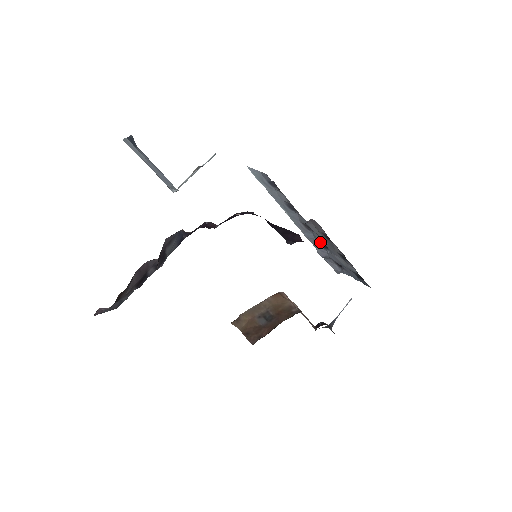
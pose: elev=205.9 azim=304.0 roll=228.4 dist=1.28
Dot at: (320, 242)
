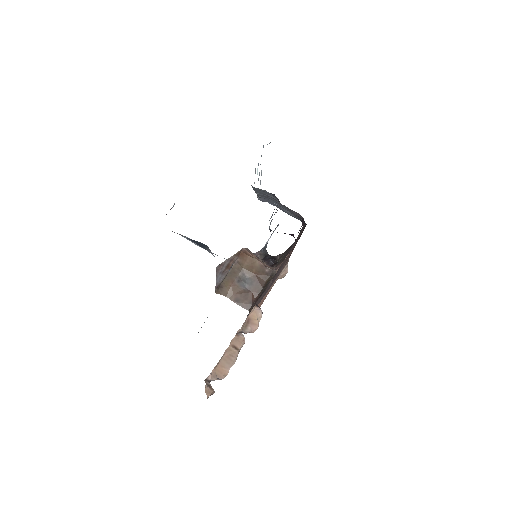
Dot at: occluded
